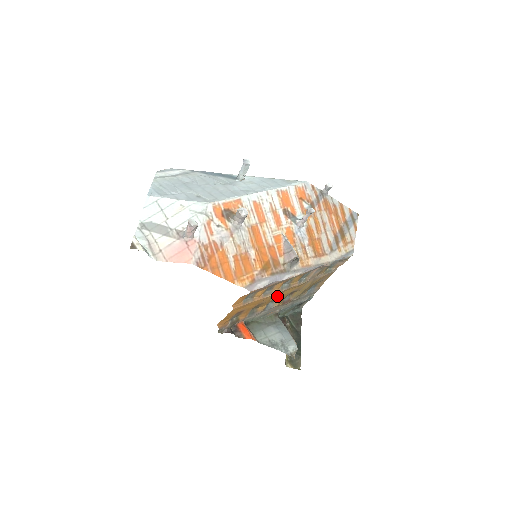
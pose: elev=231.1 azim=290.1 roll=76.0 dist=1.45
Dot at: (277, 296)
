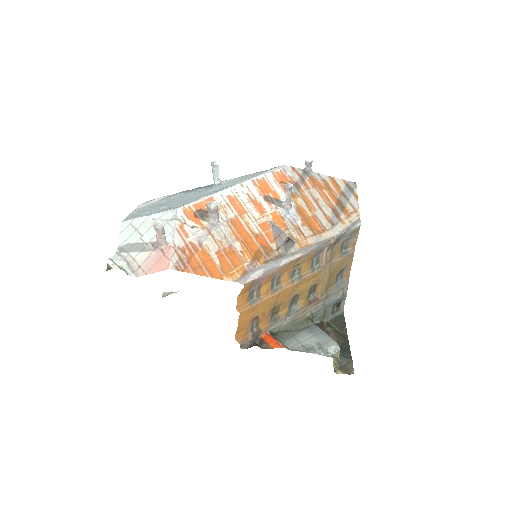
Dot at: (294, 293)
